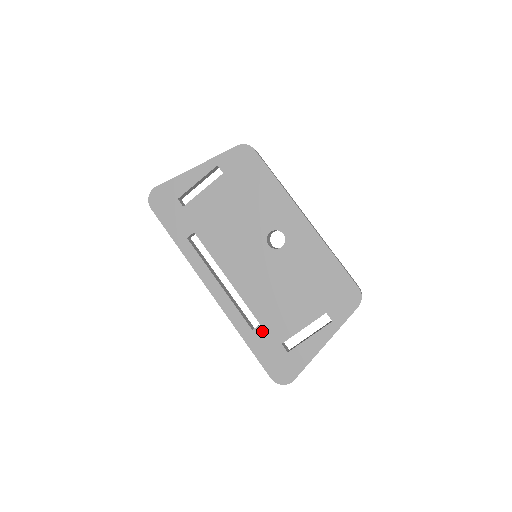
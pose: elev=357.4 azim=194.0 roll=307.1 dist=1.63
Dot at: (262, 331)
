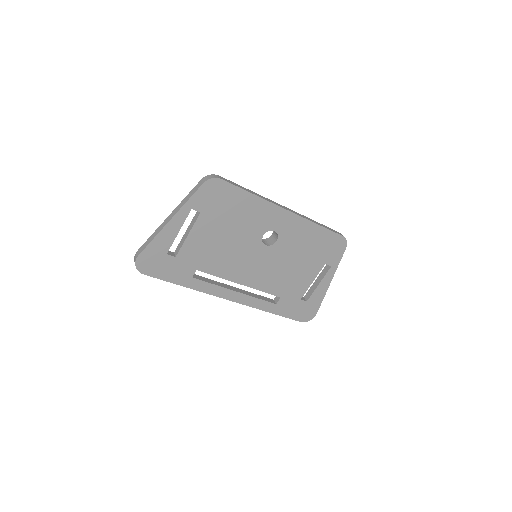
Dot at: (284, 301)
